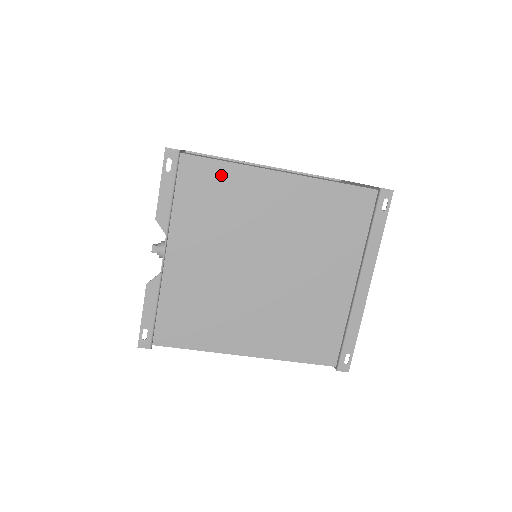
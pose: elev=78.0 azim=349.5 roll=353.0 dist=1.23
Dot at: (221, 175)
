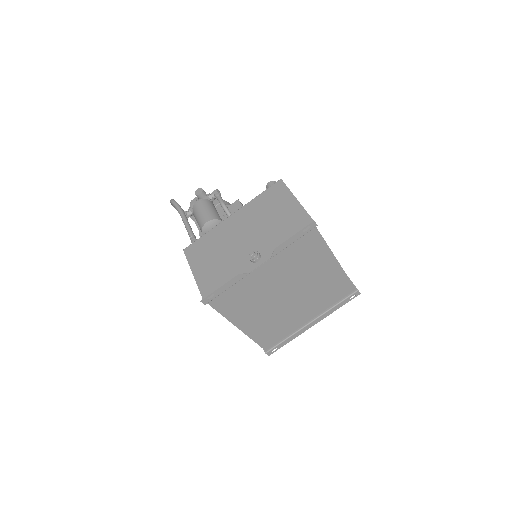
Dot at: (317, 246)
